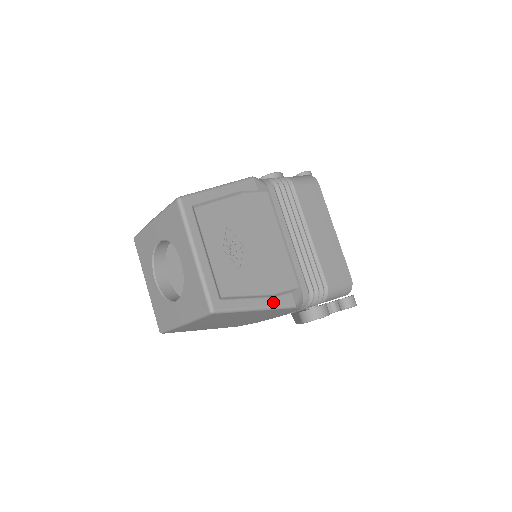
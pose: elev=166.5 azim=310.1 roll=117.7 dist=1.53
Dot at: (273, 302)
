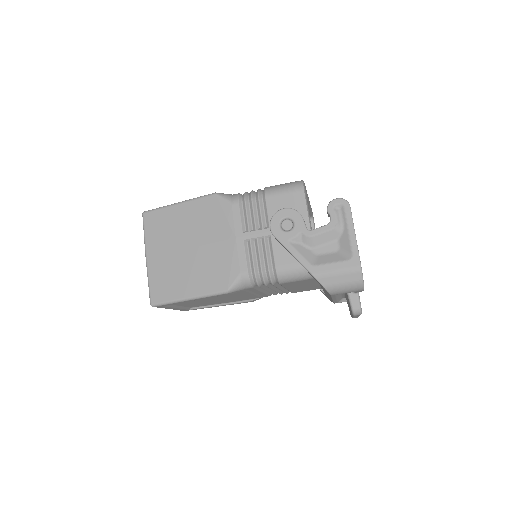
Dot at: occluded
